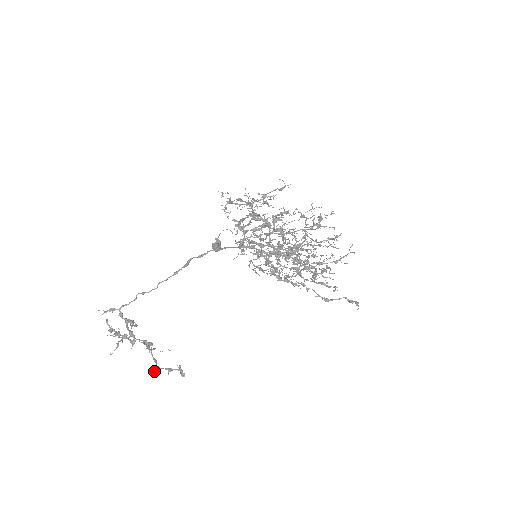
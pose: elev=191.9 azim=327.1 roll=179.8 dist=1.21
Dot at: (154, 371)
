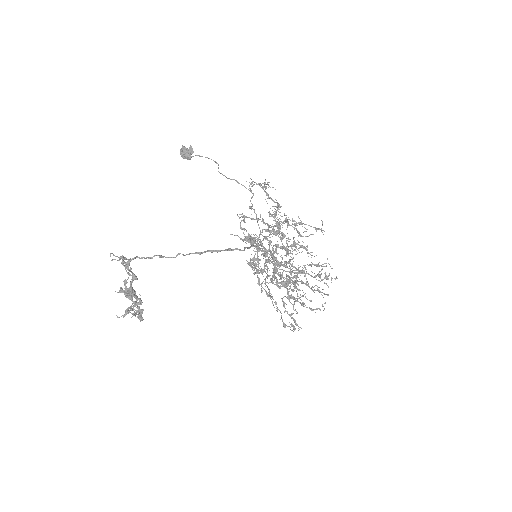
Dot at: (124, 316)
